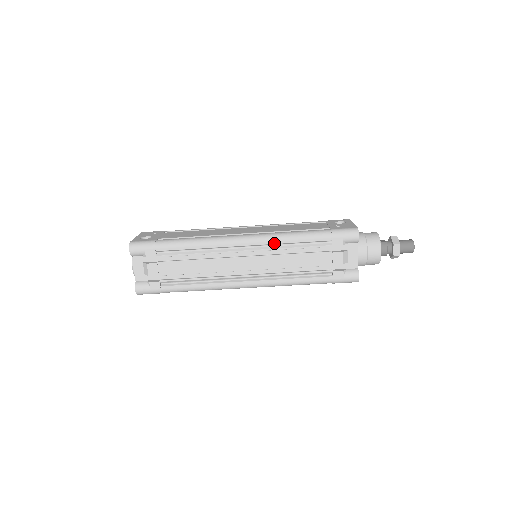
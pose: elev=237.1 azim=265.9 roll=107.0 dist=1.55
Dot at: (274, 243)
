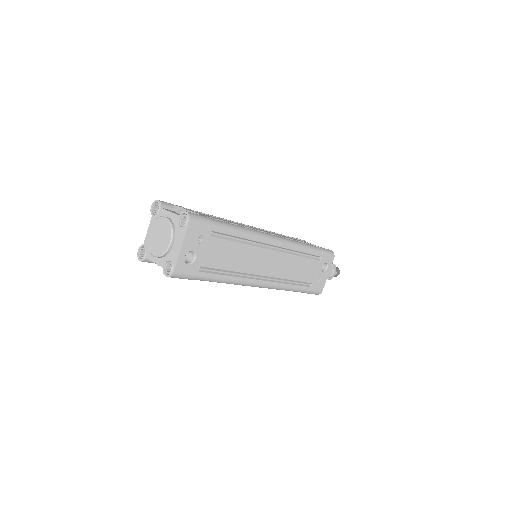
Dot at: occluded
